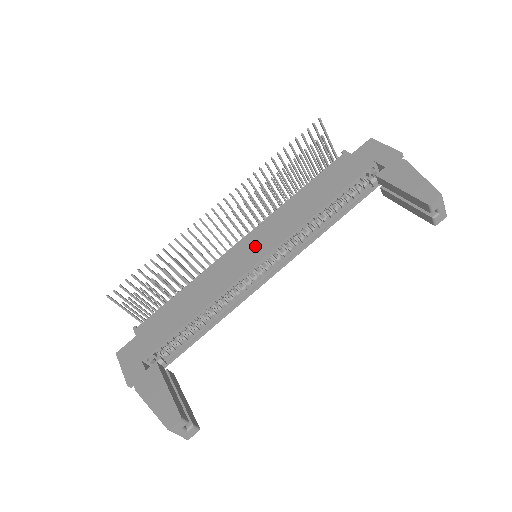
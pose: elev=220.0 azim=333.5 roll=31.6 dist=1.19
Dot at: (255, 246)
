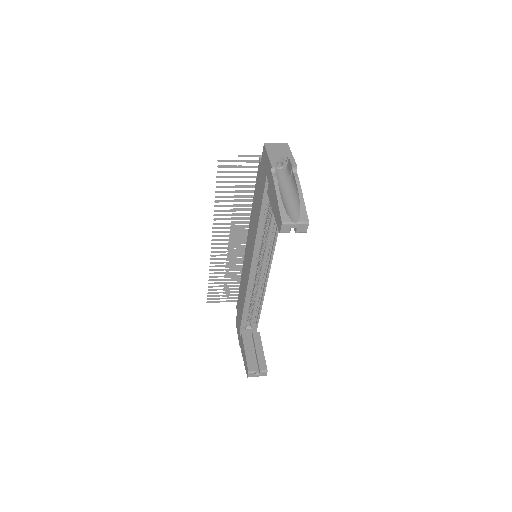
Dot at: (248, 253)
